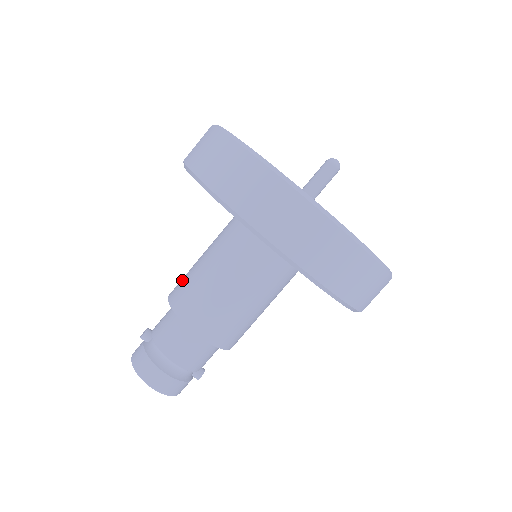
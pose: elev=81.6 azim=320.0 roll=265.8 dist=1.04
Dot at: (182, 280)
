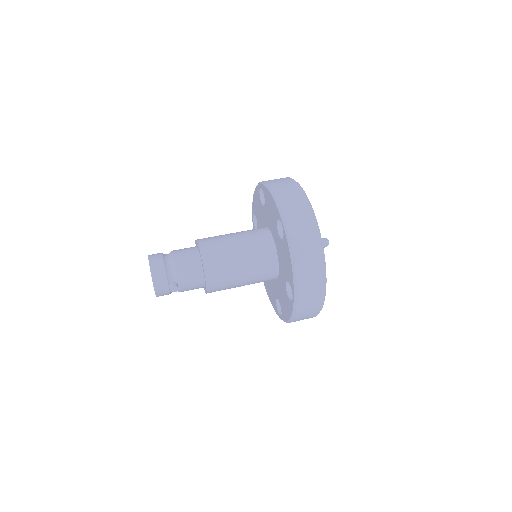
Dot at: occluded
